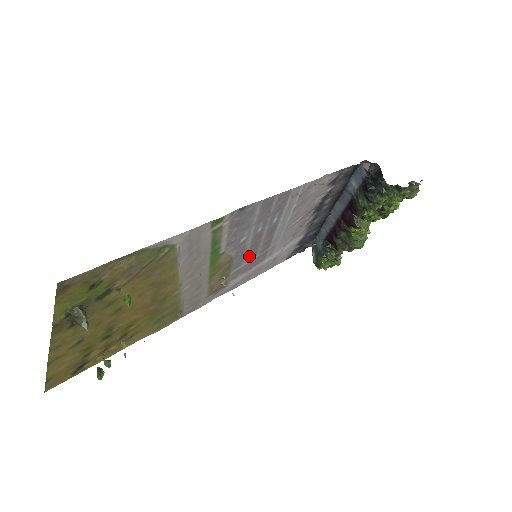
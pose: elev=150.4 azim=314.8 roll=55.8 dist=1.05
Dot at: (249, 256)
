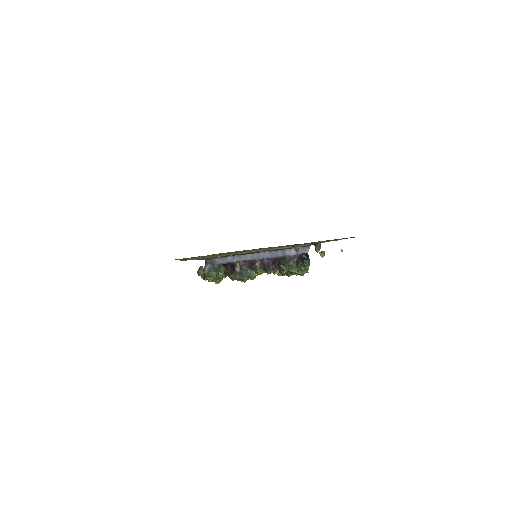
Dot at: occluded
